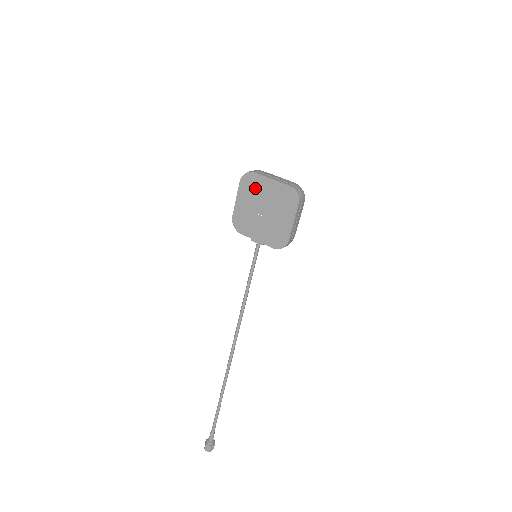
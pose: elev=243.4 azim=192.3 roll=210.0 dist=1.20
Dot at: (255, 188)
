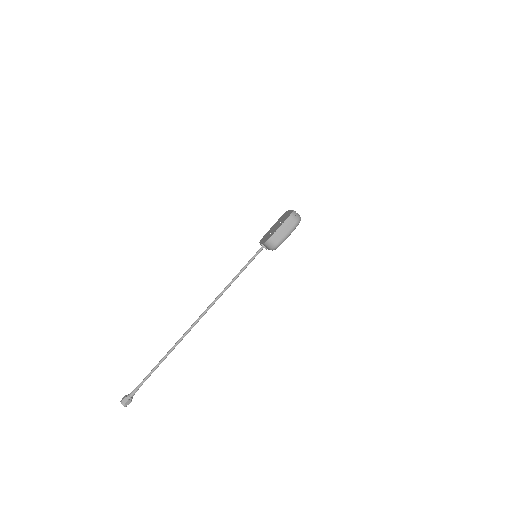
Dot at: (282, 217)
